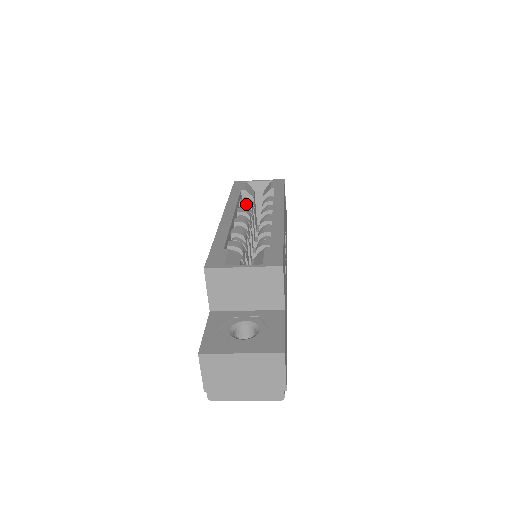
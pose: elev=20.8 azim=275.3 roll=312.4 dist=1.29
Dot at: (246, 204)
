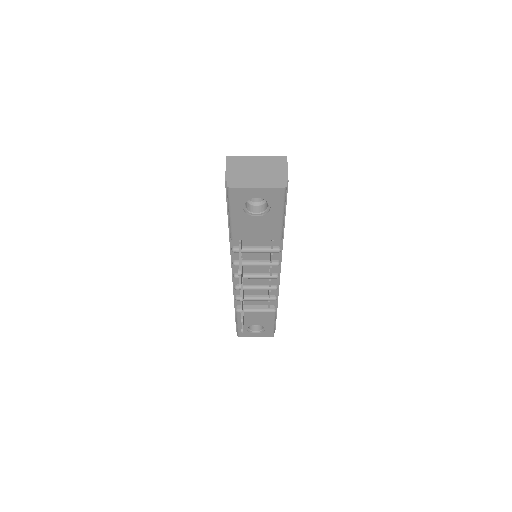
Dot at: occluded
